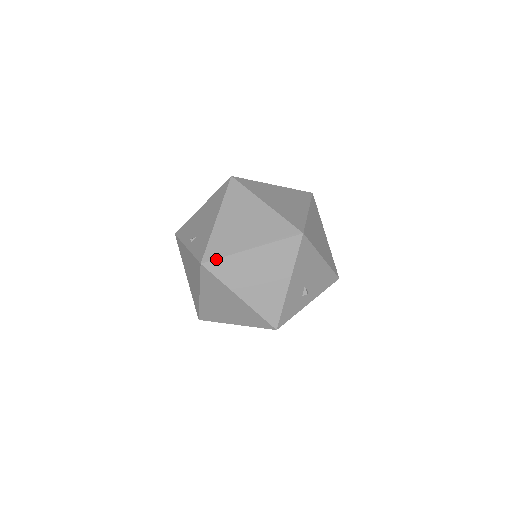
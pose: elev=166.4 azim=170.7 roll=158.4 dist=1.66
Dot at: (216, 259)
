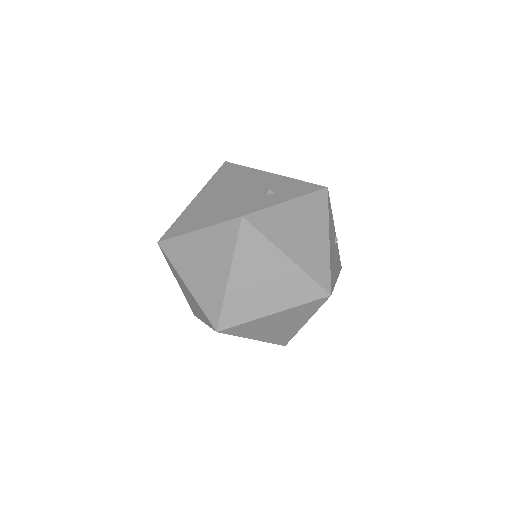
Dot at: (168, 230)
